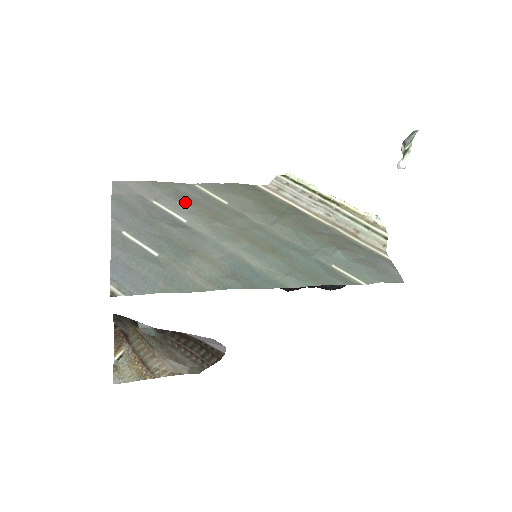
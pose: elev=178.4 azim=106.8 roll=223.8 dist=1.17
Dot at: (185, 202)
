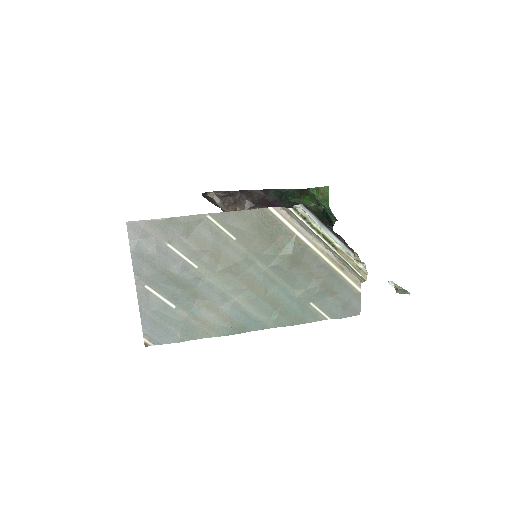
Dot at: (196, 245)
